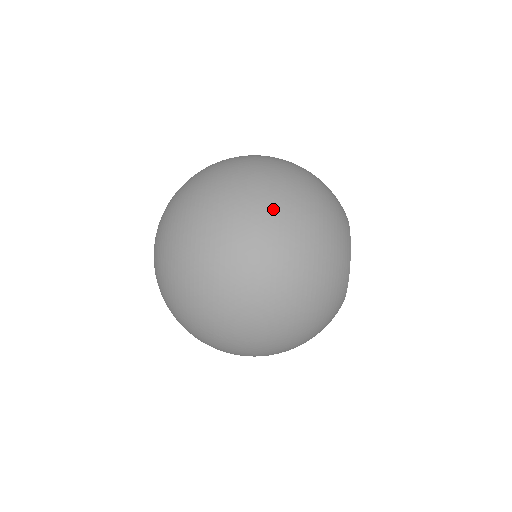
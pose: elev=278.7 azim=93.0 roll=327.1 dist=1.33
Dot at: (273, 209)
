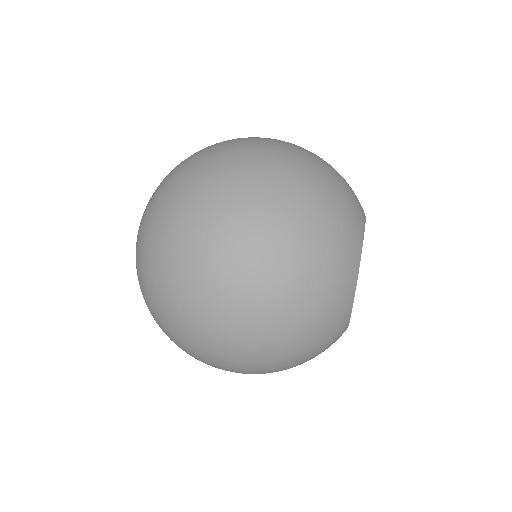
Dot at: (249, 237)
